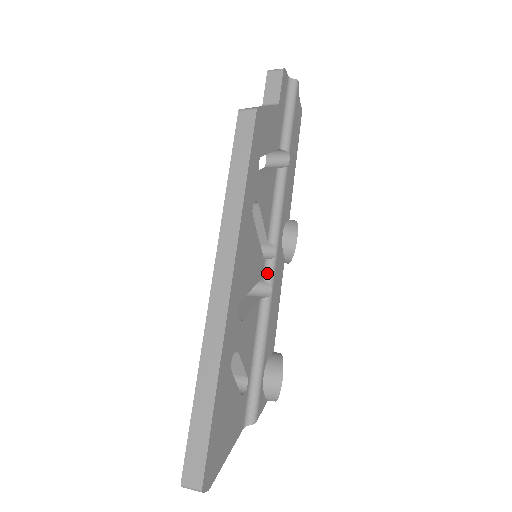
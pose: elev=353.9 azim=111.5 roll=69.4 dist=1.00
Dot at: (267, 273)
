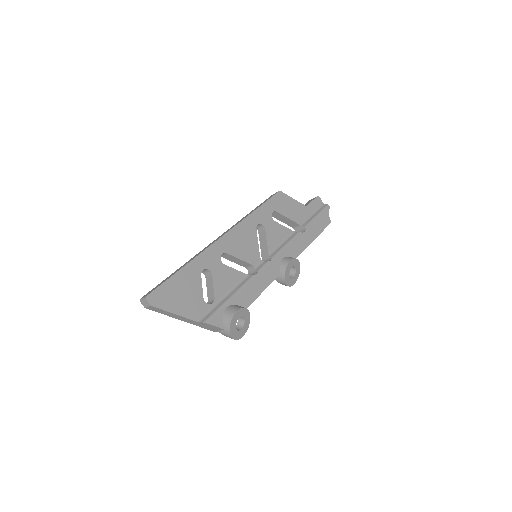
Dot at: (259, 266)
